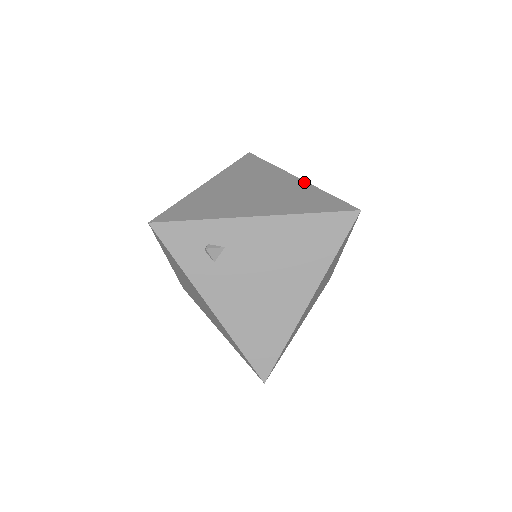
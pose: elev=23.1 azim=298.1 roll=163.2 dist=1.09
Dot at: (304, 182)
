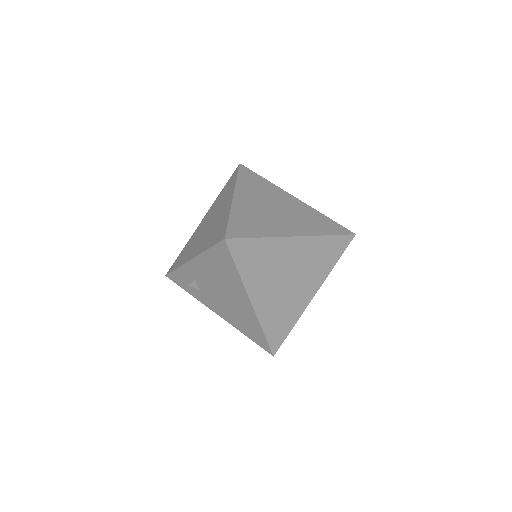
Dot at: (230, 203)
